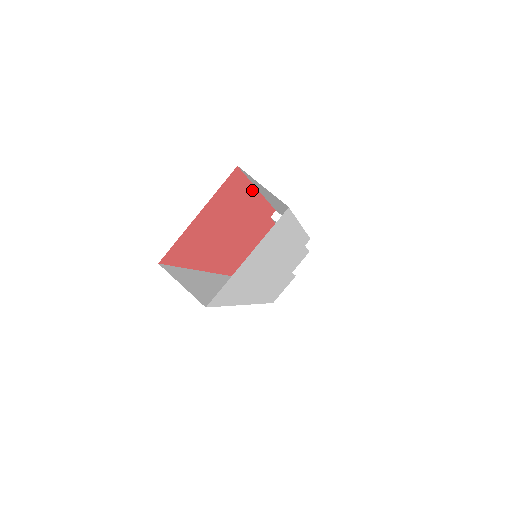
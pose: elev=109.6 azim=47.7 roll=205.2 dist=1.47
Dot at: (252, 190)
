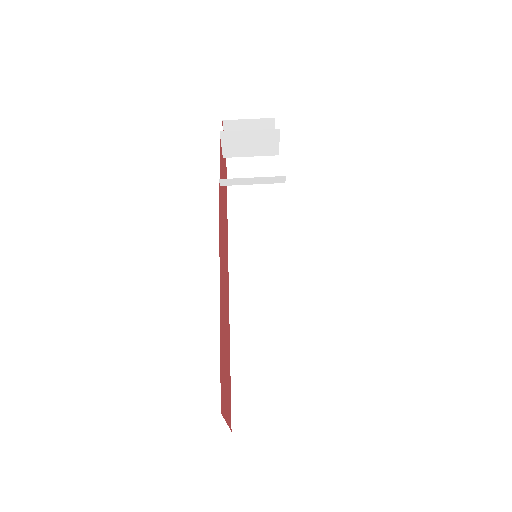
Dot at: (220, 313)
